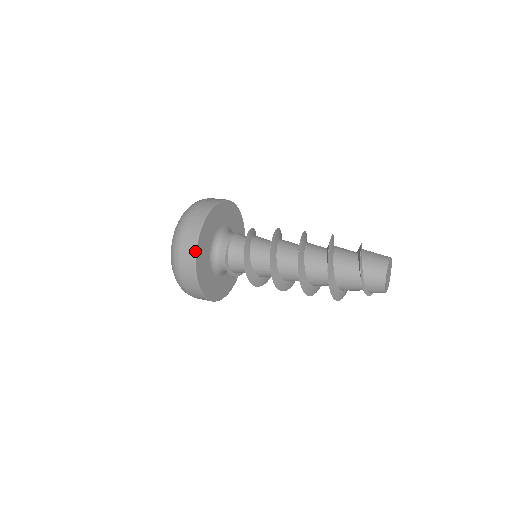
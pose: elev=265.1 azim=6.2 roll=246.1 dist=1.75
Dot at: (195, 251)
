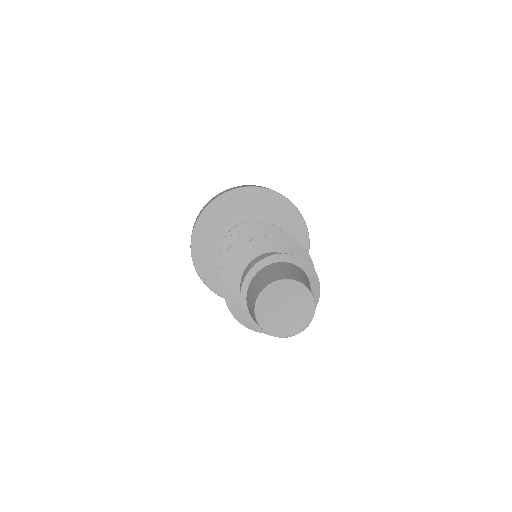
Dot at: (210, 202)
